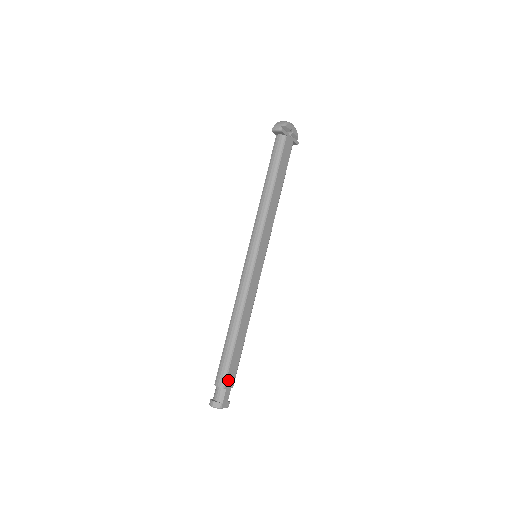
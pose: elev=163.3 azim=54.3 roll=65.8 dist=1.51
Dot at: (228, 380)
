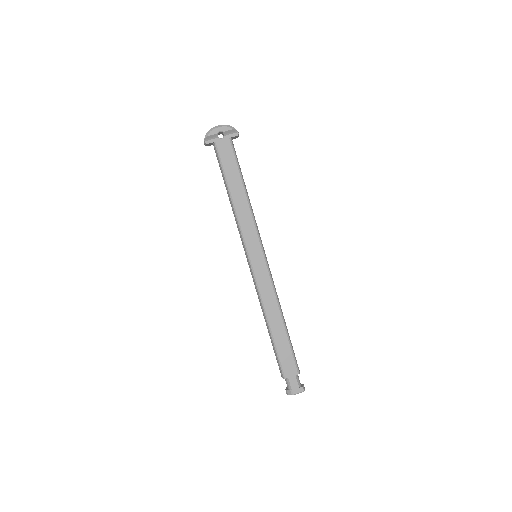
Dot at: (286, 370)
